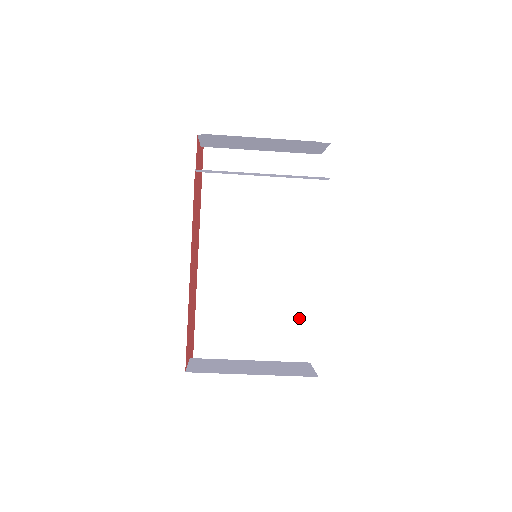
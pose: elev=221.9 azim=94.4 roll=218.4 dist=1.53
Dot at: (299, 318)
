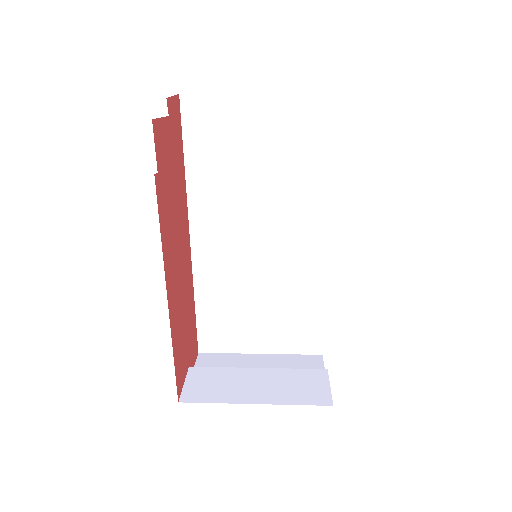
Dot at: (317, 306)
